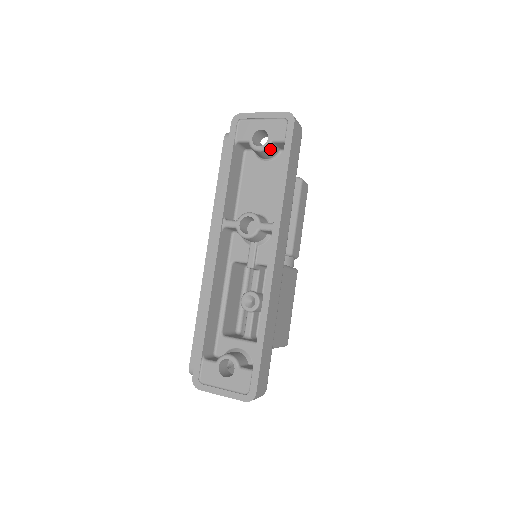
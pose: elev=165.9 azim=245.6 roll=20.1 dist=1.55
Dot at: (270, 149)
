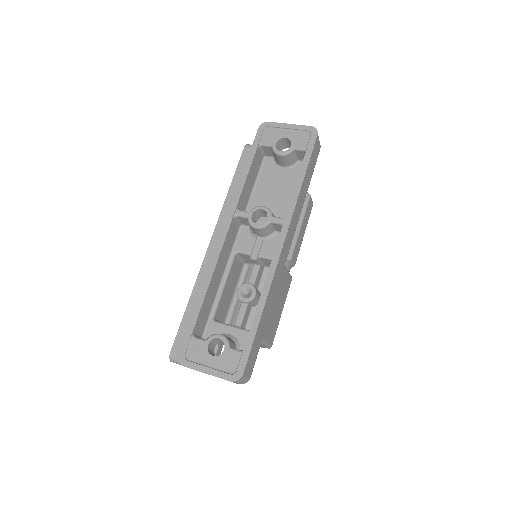
Dot at: (290, 156)
